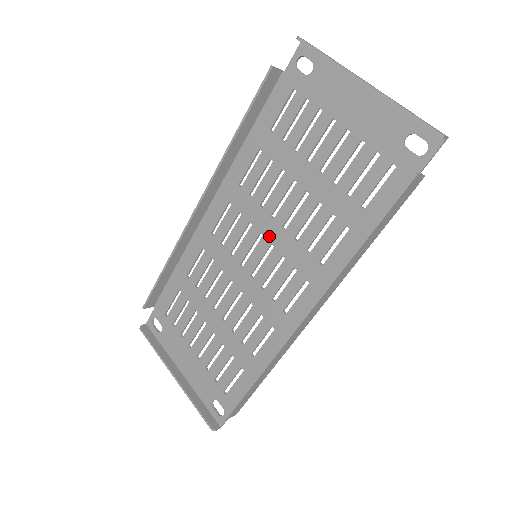
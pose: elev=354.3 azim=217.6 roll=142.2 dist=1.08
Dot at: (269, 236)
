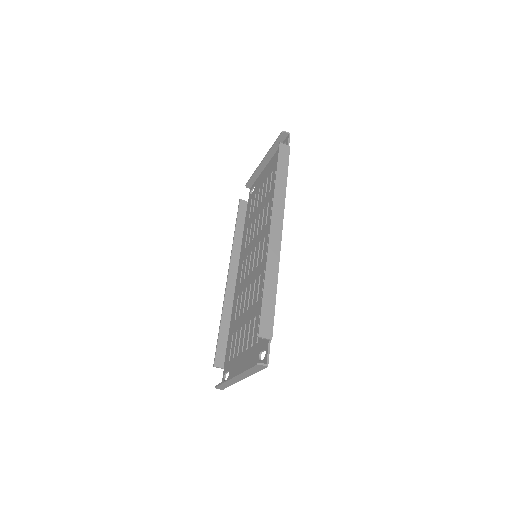
Dot at: (258, 242)
